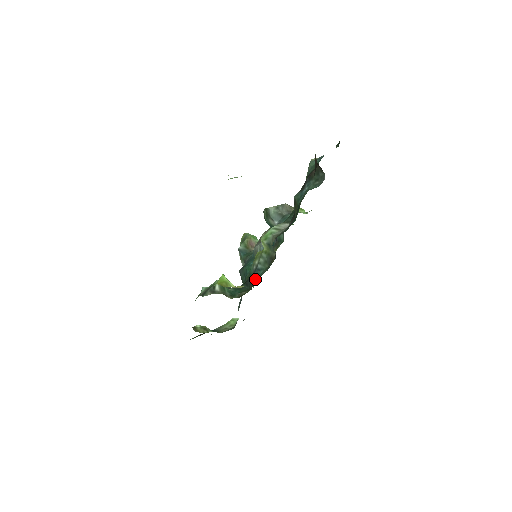
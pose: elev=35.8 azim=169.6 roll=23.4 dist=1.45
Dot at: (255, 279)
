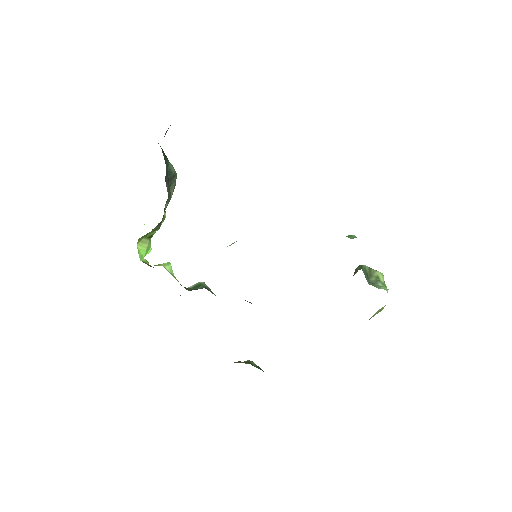
Dot at: occluded
